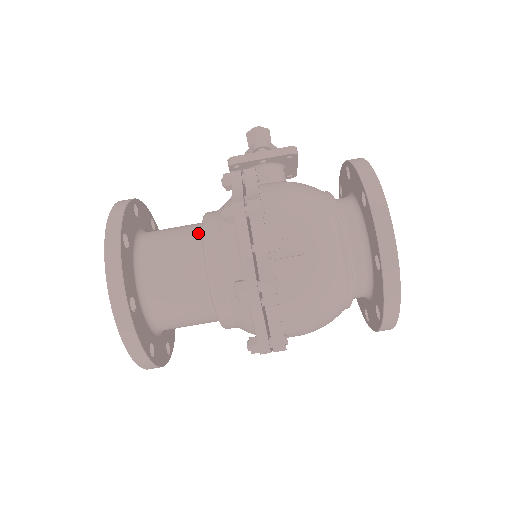
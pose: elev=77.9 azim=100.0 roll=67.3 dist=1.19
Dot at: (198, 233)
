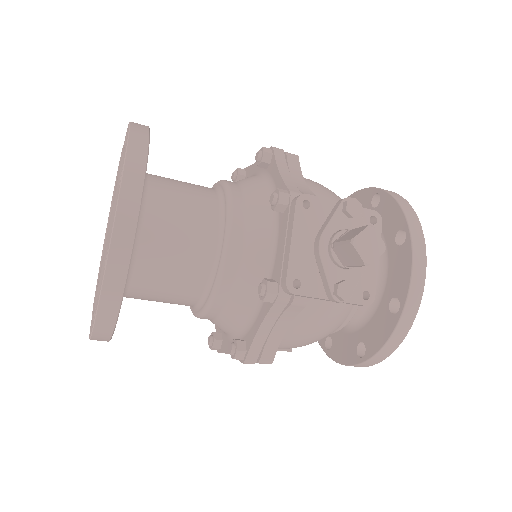
Dot at: (201, 294)
